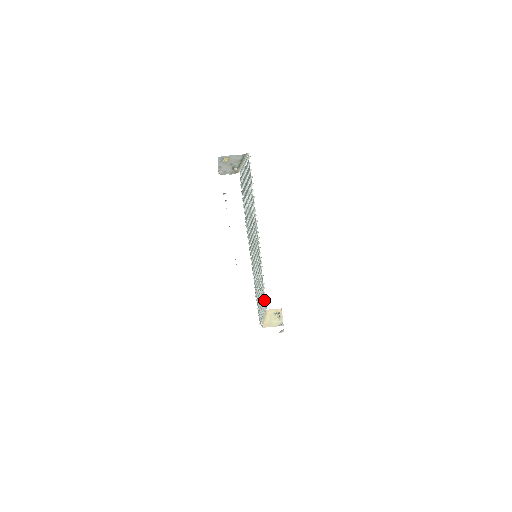
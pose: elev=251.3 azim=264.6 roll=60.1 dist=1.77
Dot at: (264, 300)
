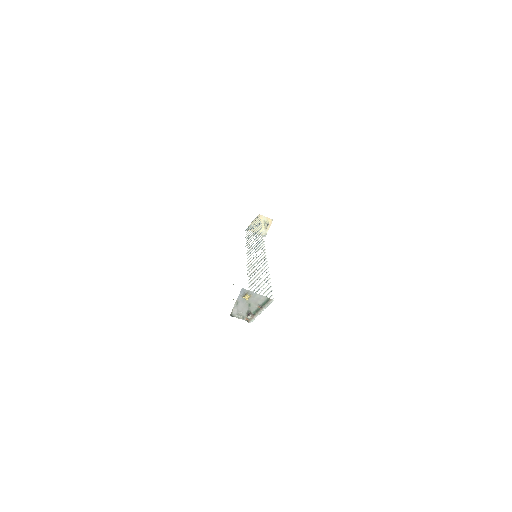
Dot at: occluded
